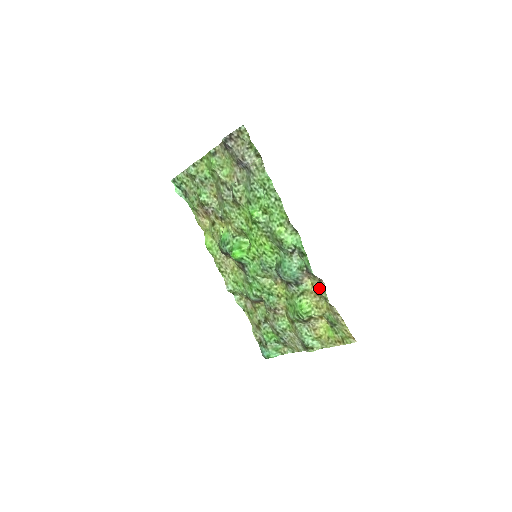
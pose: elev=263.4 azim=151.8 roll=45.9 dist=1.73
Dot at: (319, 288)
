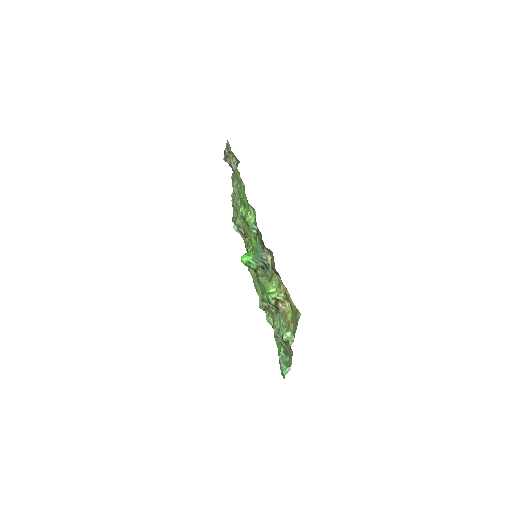
Dot at: (274, 262)
